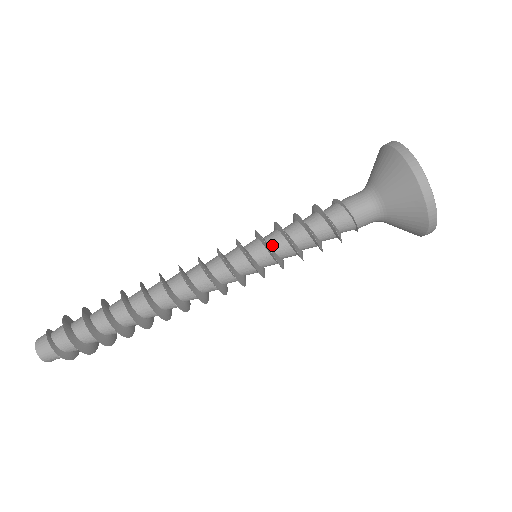
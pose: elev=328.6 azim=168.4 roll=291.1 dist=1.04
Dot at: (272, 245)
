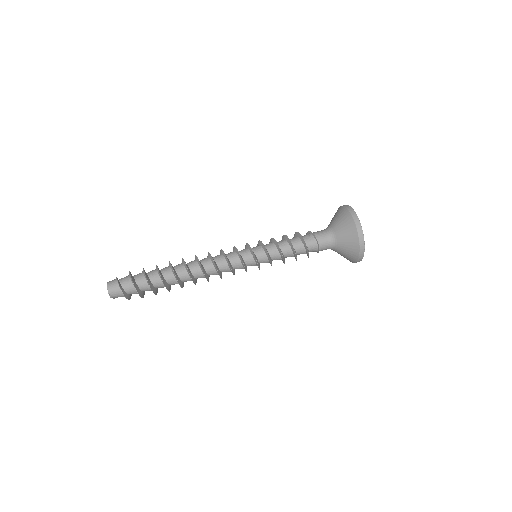
Dot at: (267, 248)
